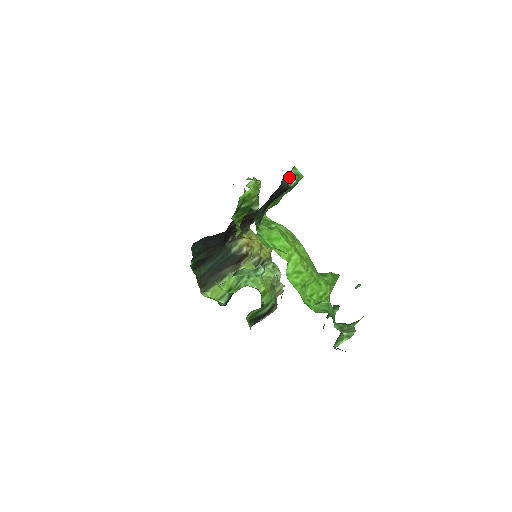
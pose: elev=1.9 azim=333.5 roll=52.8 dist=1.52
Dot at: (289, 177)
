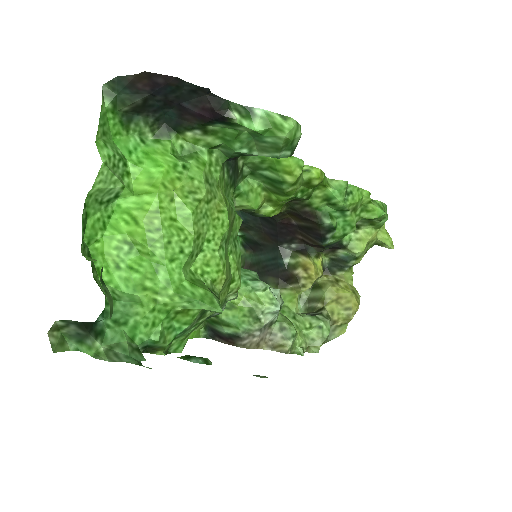
Dot at: (255, 115)
